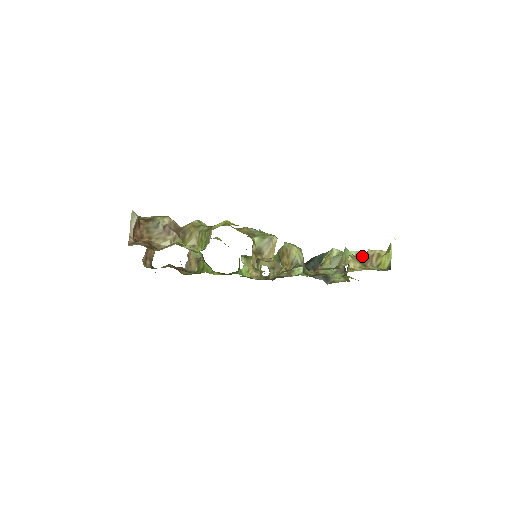
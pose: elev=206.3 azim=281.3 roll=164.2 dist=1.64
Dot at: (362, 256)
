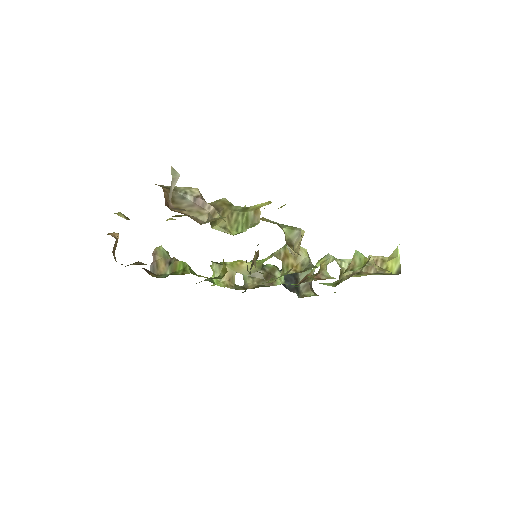
Dot at: occluded
